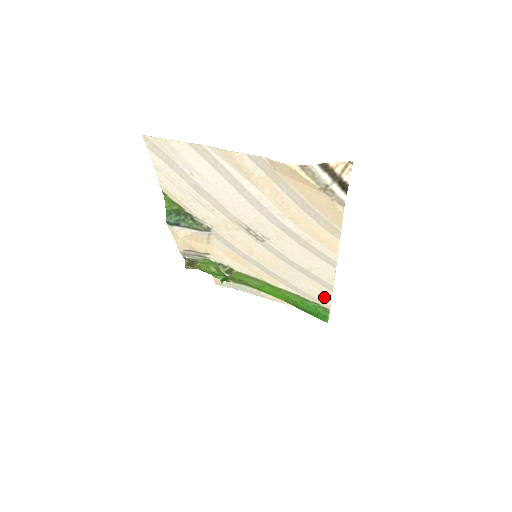
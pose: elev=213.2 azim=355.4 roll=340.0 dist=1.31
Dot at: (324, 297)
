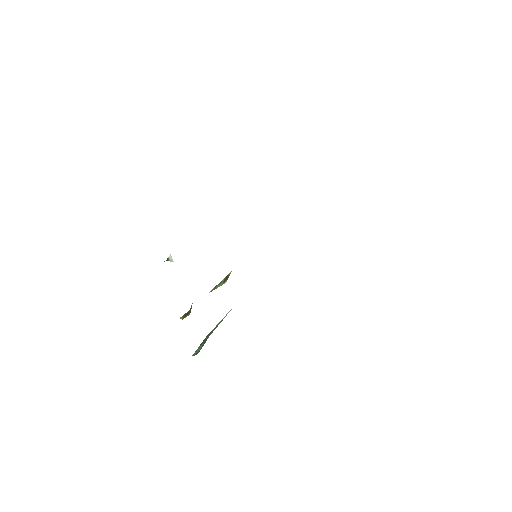
Dot at: occluded
